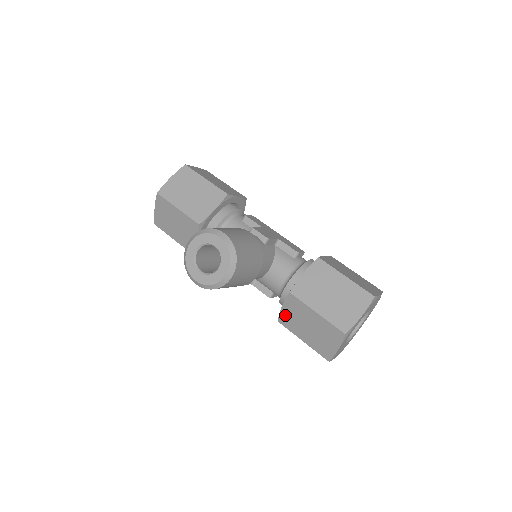
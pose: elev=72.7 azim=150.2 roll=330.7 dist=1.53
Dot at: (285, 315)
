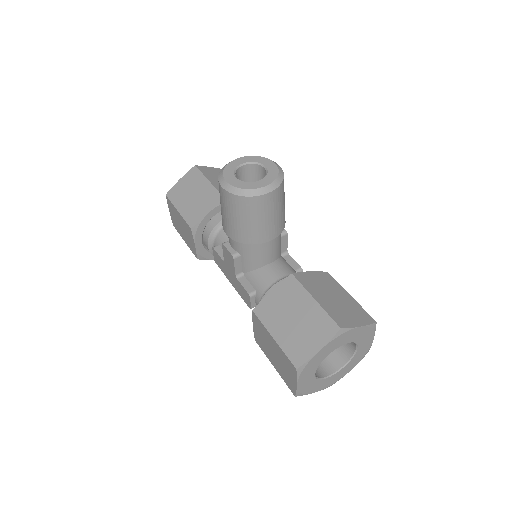
Dot at: (269, 302)
